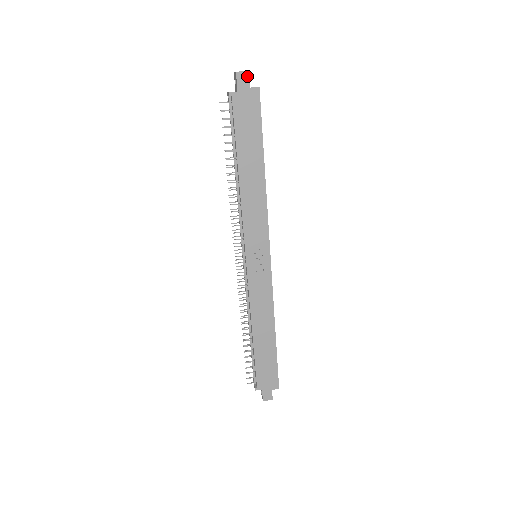
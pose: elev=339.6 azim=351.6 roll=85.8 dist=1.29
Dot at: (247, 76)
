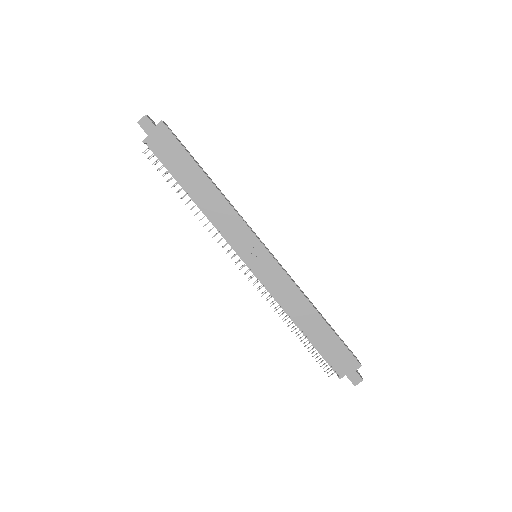
Dot at: (147, 119)
